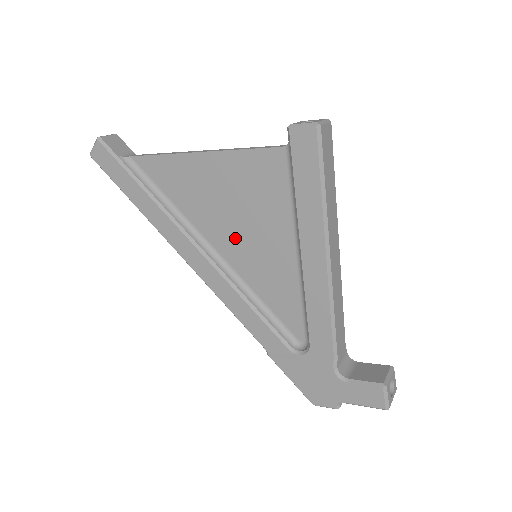
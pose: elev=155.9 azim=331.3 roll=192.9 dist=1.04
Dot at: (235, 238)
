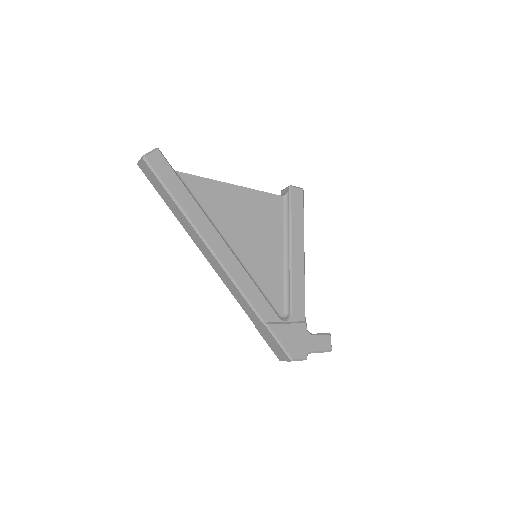
Dot at: (247, 241)
